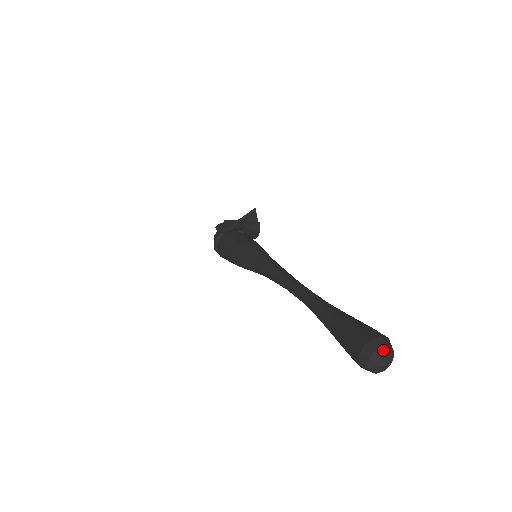
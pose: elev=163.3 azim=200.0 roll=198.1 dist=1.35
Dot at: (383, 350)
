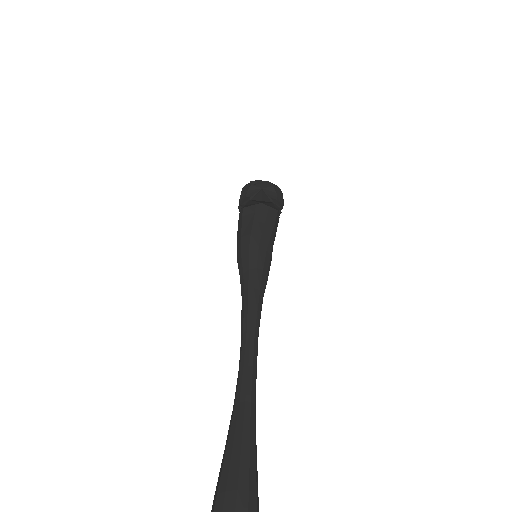
Dot at: out of frame
